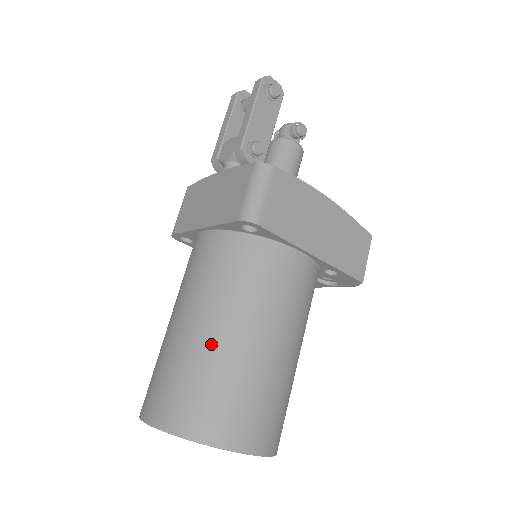
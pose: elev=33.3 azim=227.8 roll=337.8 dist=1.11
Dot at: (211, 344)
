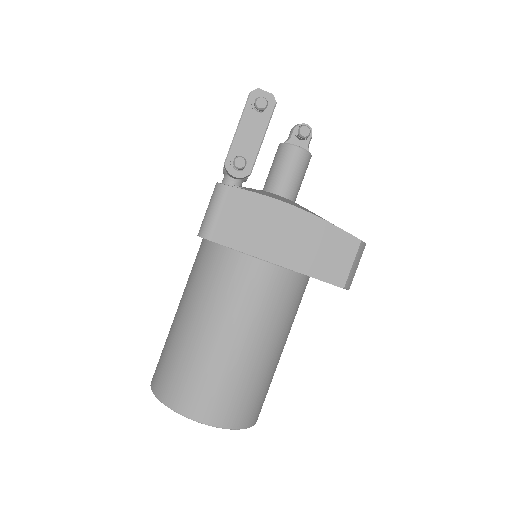
Dot at: (183, 333)
